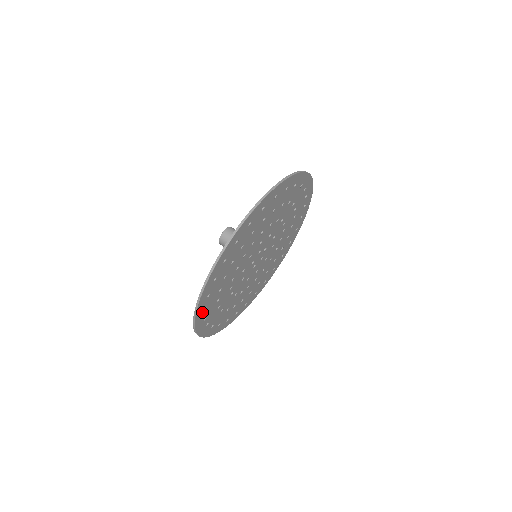
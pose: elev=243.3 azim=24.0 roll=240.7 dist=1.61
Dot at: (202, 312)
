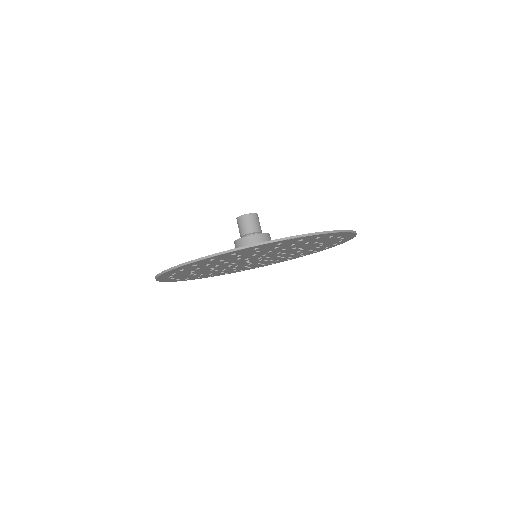
Dot at: (169, 274)
